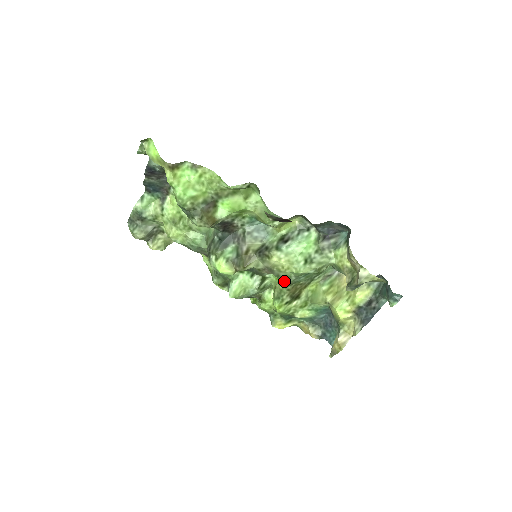
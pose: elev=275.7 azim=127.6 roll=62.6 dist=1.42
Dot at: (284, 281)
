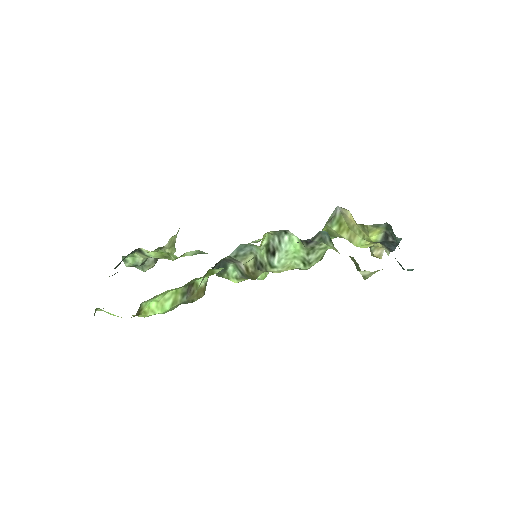
Dot at: occluded
